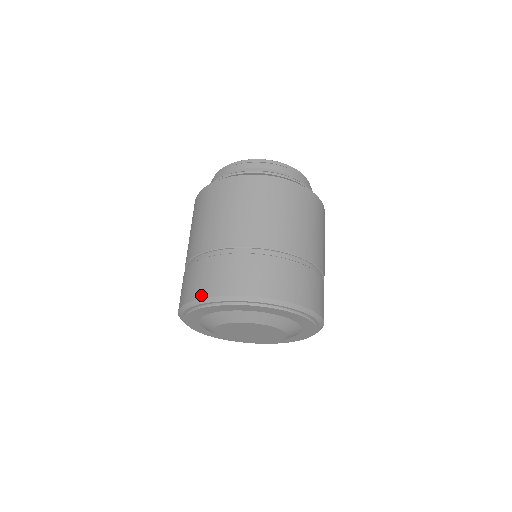
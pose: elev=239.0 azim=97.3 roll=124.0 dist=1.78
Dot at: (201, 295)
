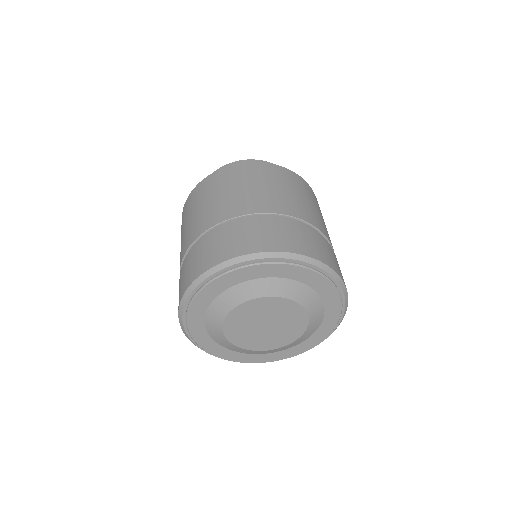
Dot at: (216, 261)
